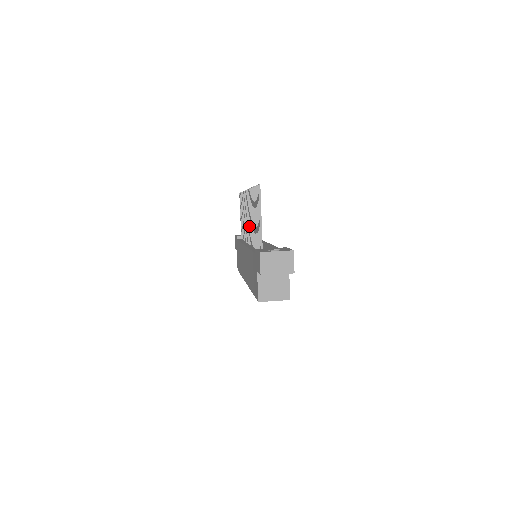
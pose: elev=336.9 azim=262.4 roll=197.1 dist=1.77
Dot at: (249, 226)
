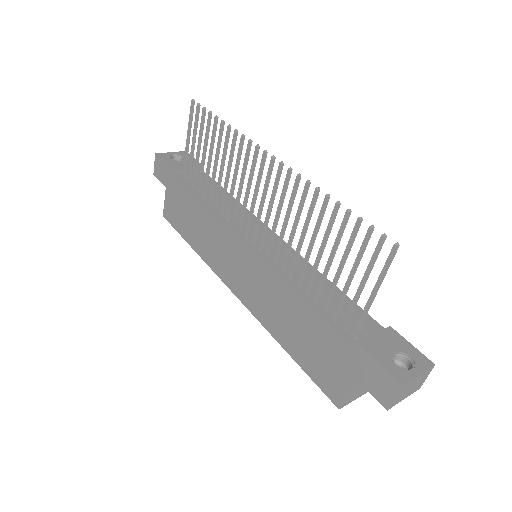
Dot at: (266, 222)
